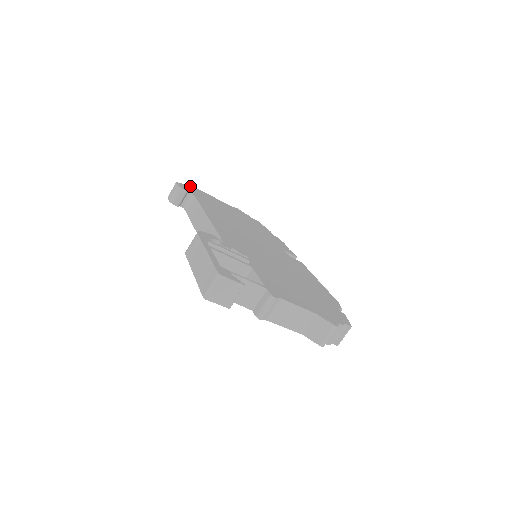
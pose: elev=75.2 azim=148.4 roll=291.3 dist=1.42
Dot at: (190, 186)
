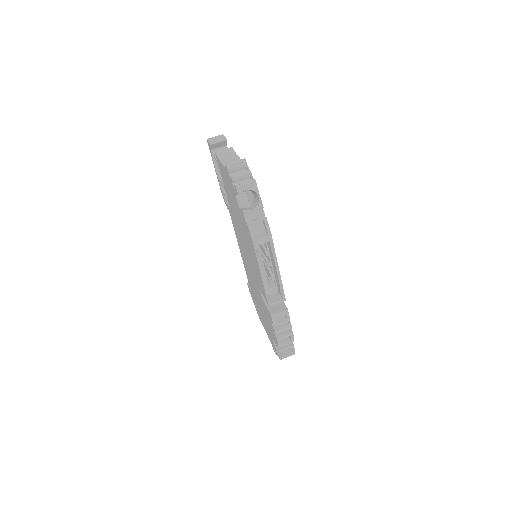
Dot at: occluded
